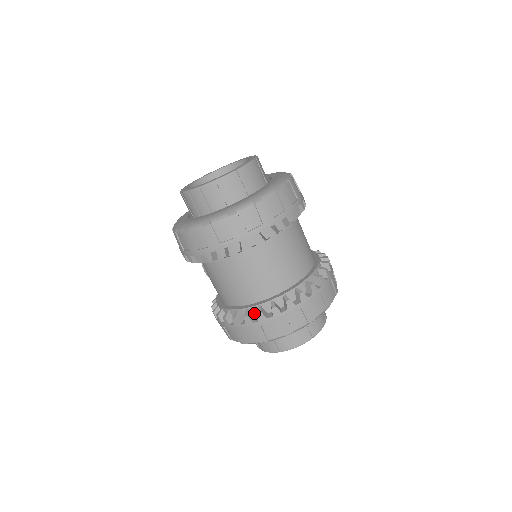
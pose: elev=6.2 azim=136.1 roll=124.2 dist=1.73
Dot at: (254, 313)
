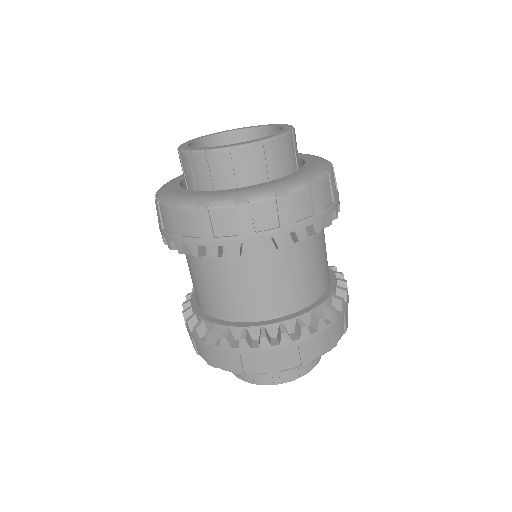
Dot at: (235, 335)
